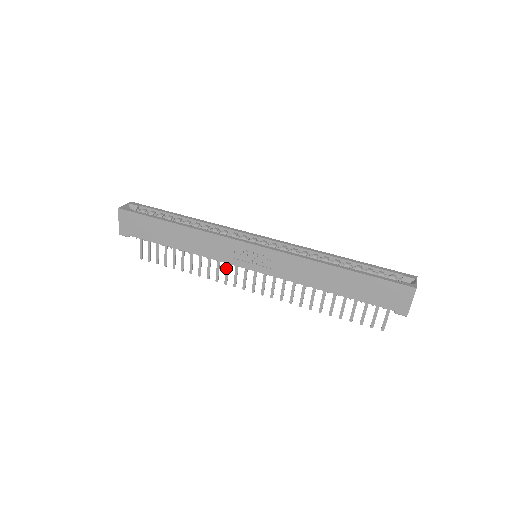
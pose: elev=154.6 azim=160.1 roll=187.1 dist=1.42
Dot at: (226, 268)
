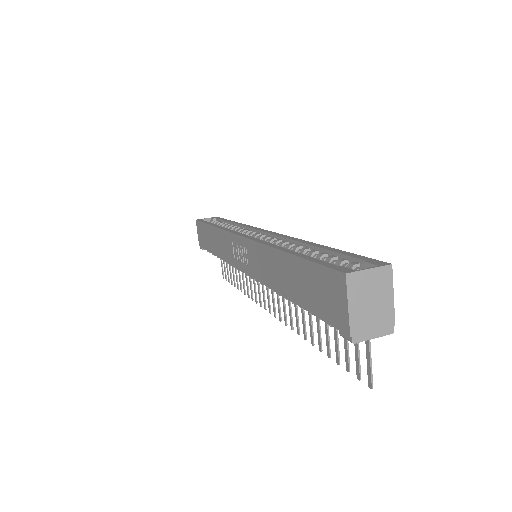
Dot at: (253, 280)
